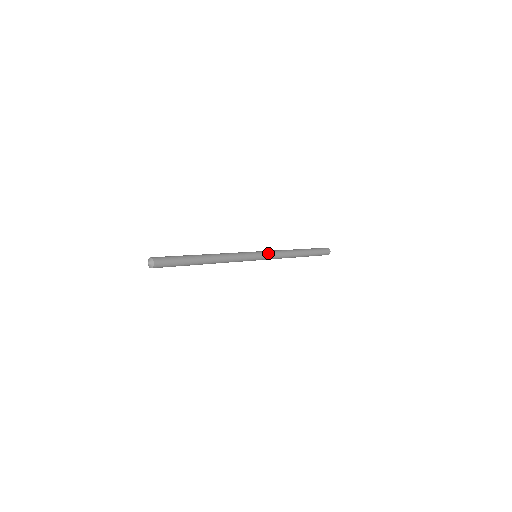
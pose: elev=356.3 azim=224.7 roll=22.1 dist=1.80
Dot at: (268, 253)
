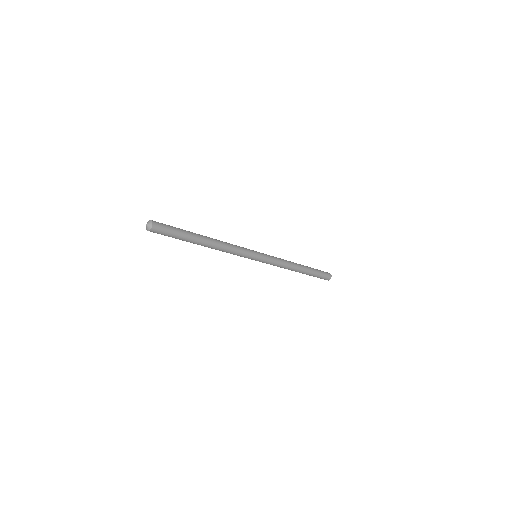
Dot at: occluded
